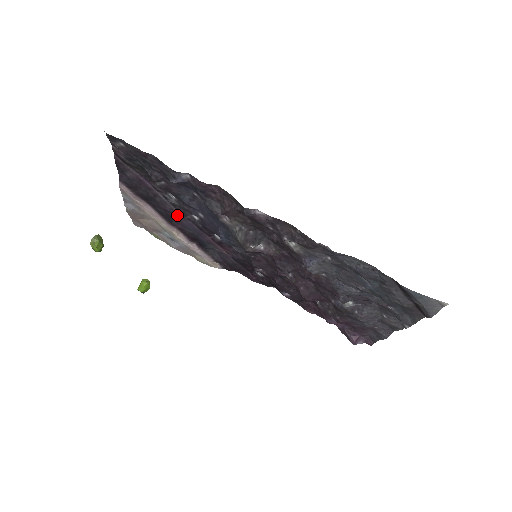
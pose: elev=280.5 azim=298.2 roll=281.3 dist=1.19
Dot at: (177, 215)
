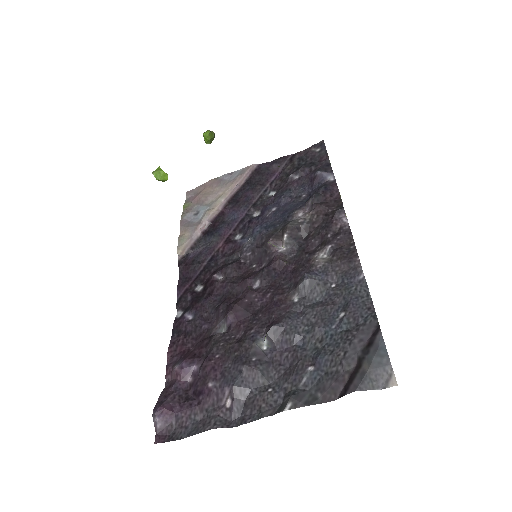
Dot at: (248, 202)
